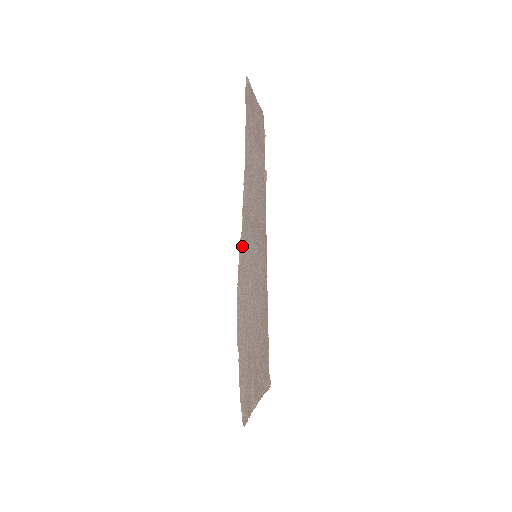
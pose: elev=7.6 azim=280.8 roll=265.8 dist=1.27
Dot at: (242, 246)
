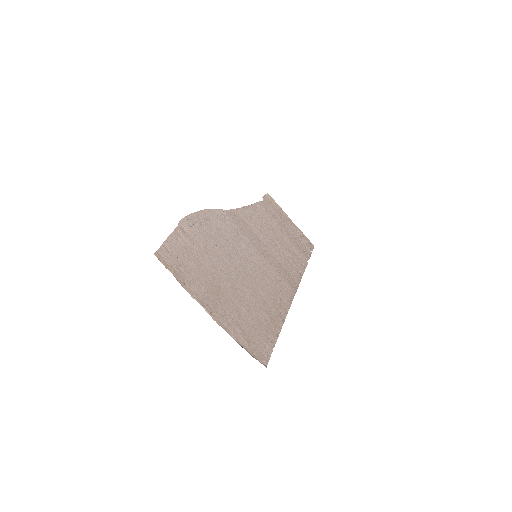
Dot at: (221, 215)
